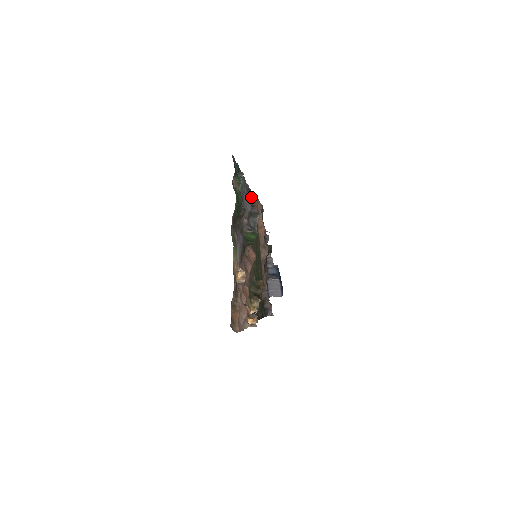
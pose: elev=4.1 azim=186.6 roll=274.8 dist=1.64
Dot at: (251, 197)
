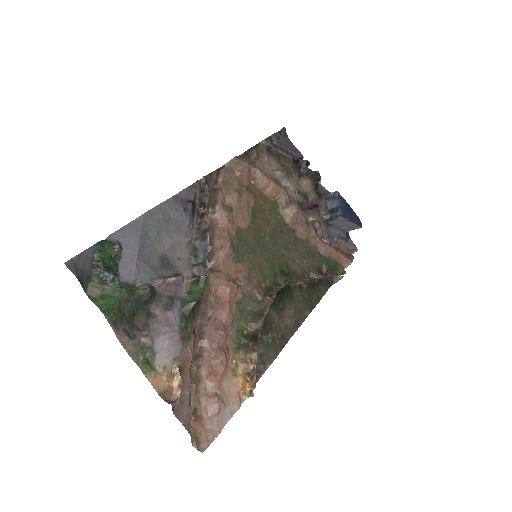
Dot at: (201, 197)
